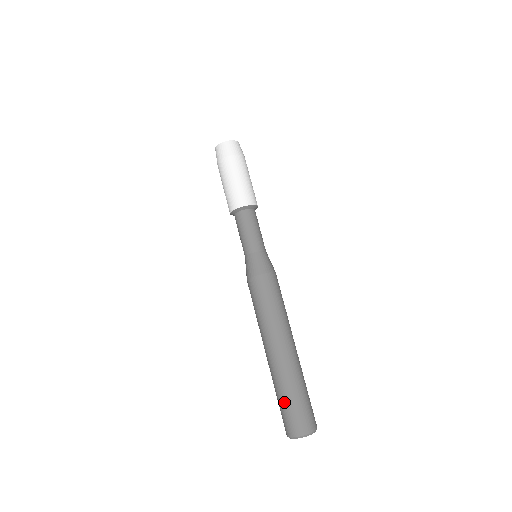
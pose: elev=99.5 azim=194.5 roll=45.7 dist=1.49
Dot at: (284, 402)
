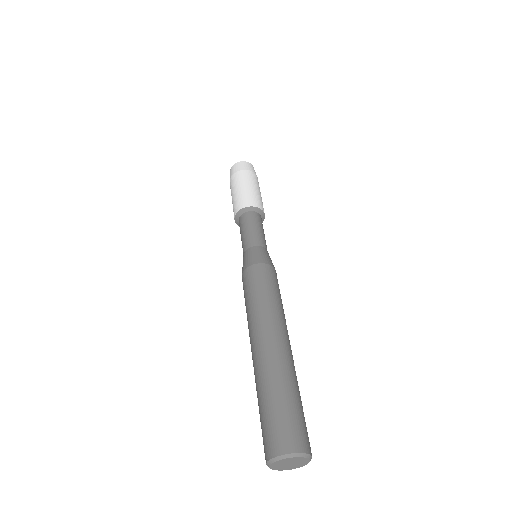
Dot at: (283, 402)
